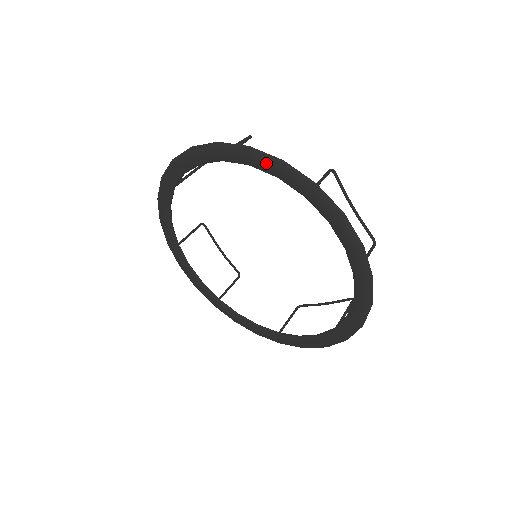
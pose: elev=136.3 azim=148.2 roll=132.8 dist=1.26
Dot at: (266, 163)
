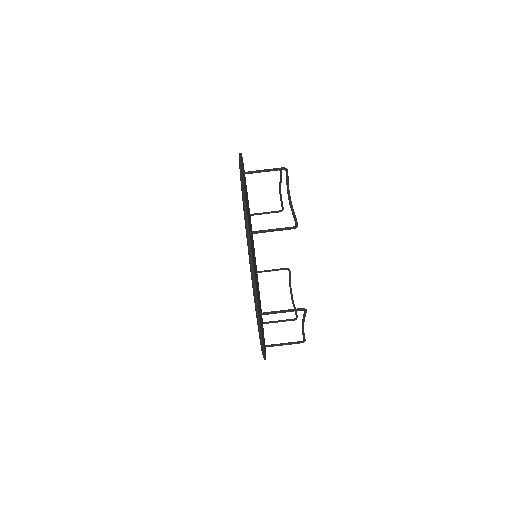
Dot at: (252, 281)
